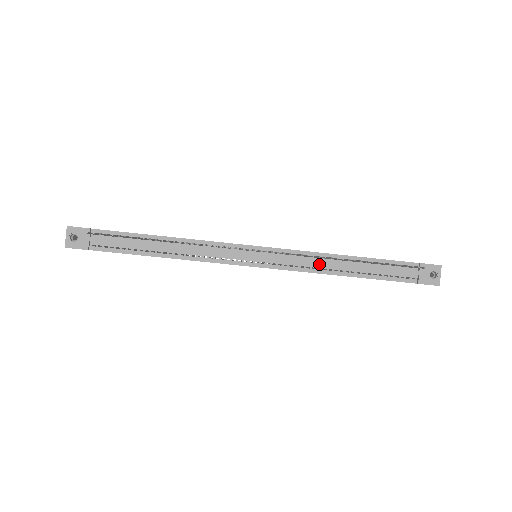
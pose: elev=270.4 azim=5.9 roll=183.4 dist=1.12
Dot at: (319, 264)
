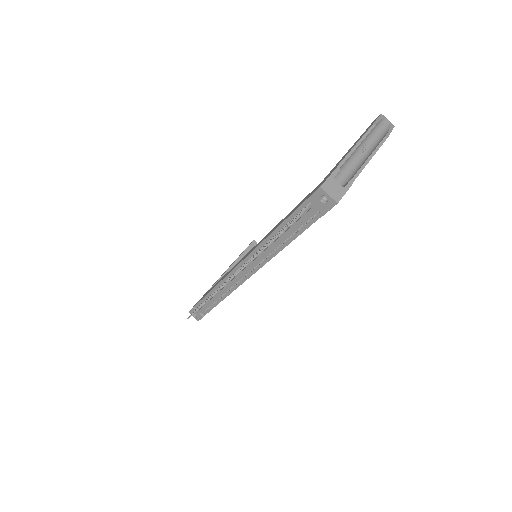
Dot at: (265, 253)
